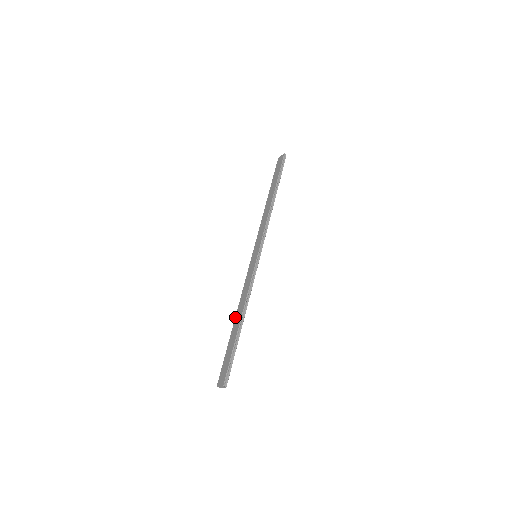
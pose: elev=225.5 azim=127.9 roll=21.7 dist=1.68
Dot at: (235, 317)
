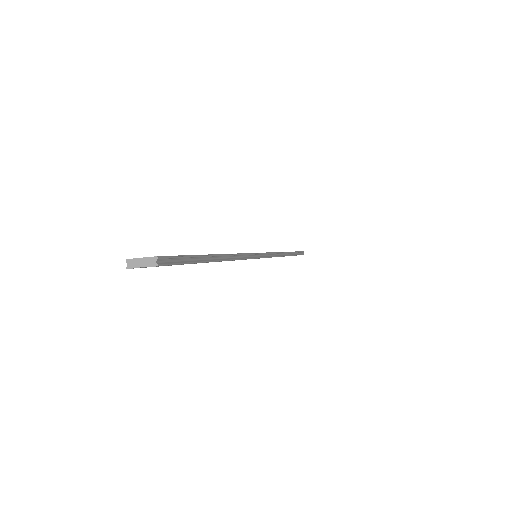
Dot at: occluded
